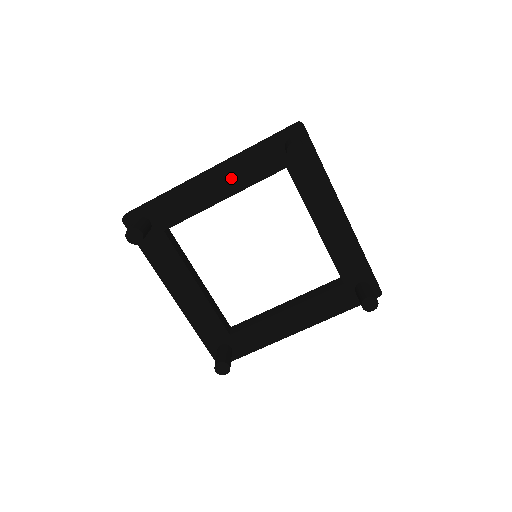
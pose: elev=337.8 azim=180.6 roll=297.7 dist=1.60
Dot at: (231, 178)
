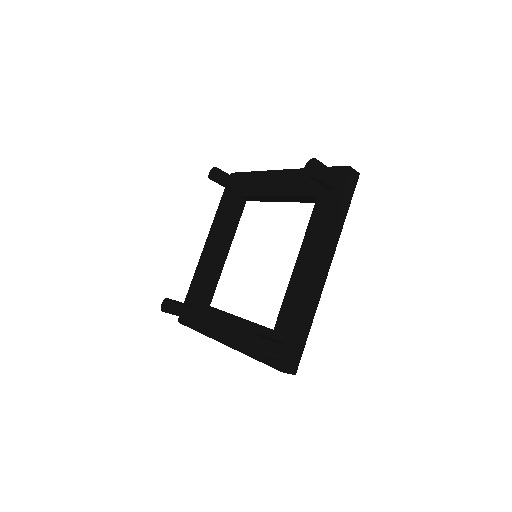
Dot at: (216, 234)
